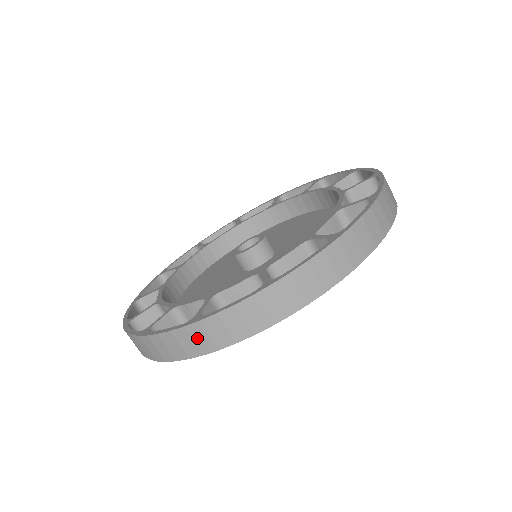
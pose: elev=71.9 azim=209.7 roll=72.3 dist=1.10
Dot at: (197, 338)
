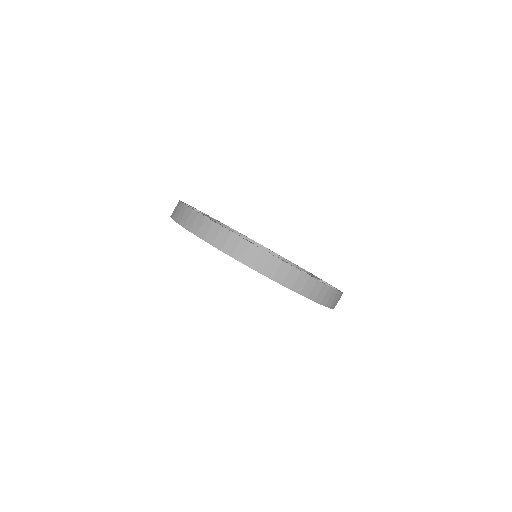
Dot at: (239, 248)
